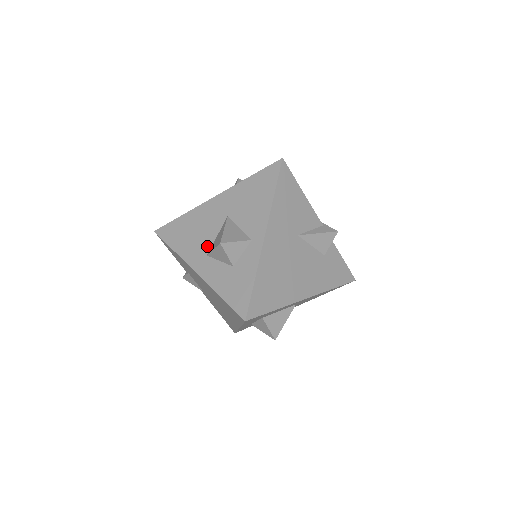
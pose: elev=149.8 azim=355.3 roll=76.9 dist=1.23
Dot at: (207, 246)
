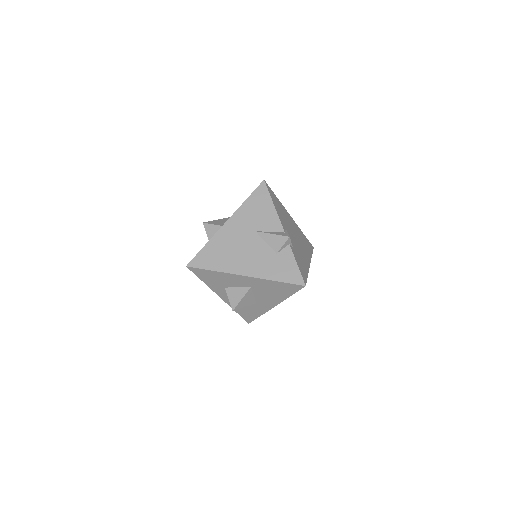
Dot at: occluded
